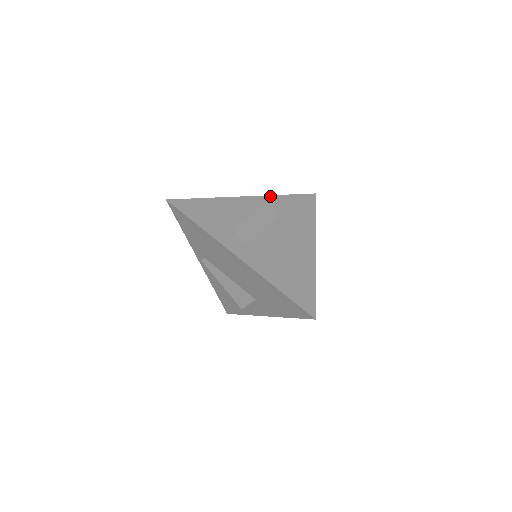
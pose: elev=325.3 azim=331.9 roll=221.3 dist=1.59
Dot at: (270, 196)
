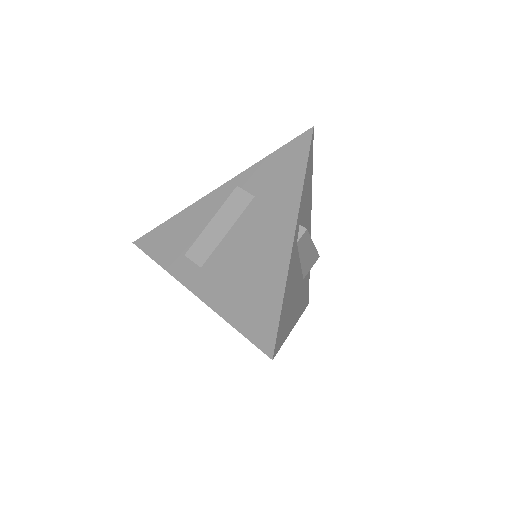
Dot at: (245, 171)
